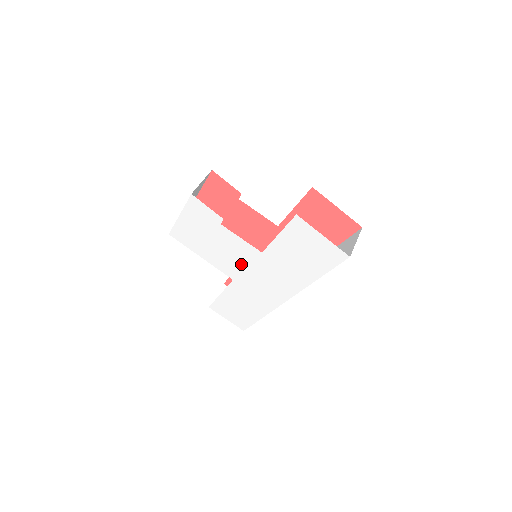
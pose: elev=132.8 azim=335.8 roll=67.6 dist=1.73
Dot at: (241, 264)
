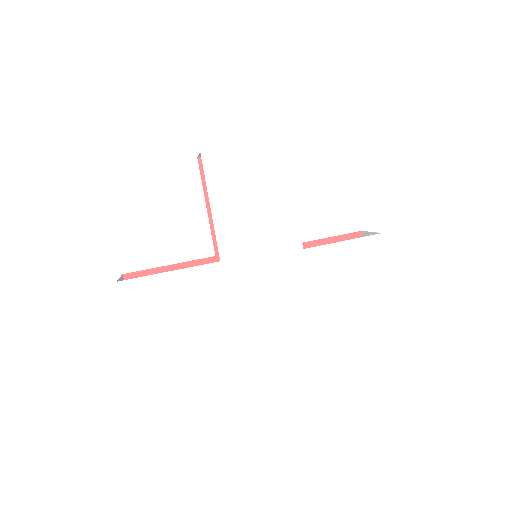
Dot at: (259, 247)
